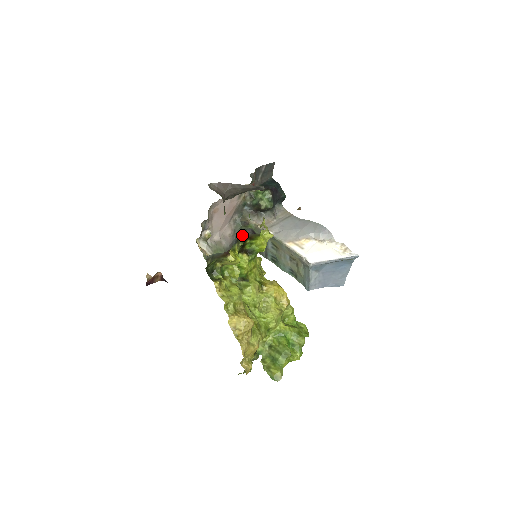
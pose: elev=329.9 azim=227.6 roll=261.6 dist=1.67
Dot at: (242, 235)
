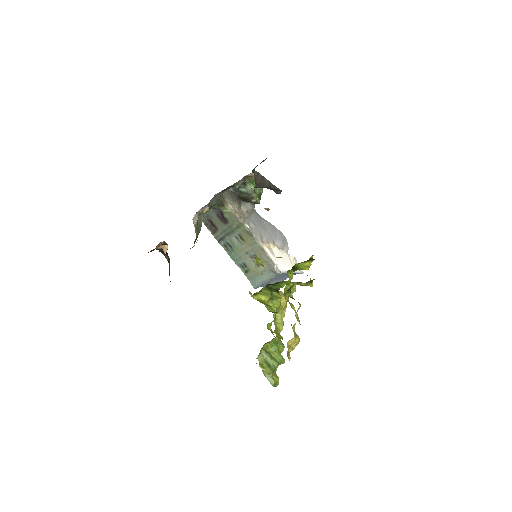
Dot at: occluded
